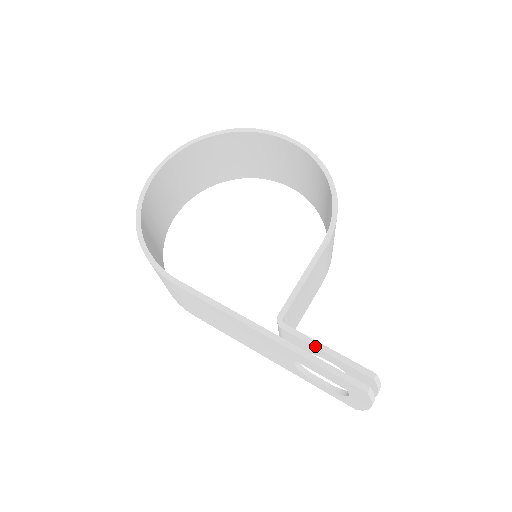
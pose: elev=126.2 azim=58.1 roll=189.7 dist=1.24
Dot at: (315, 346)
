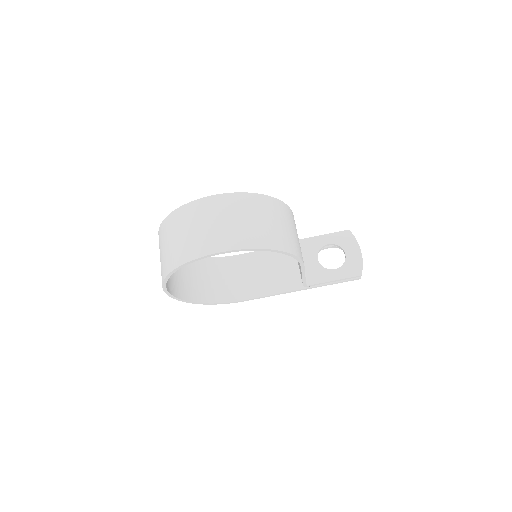
Dot at: (328, 283)
